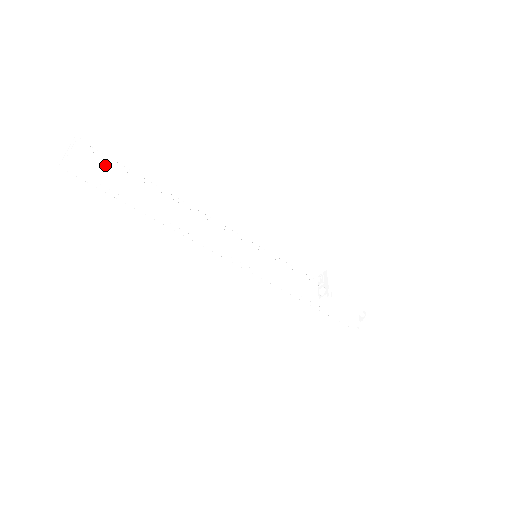
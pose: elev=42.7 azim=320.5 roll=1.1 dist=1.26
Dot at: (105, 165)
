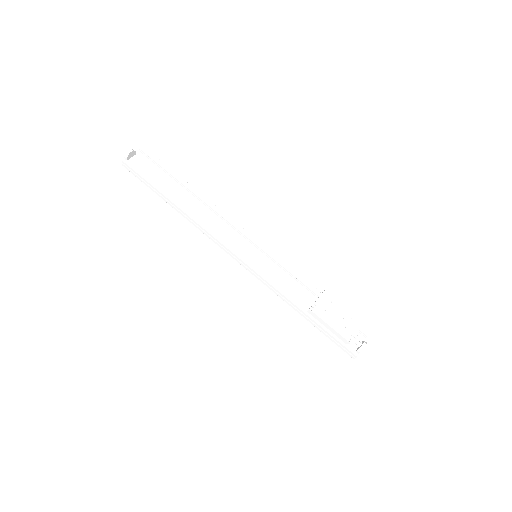
Dot at: (151, 167)
